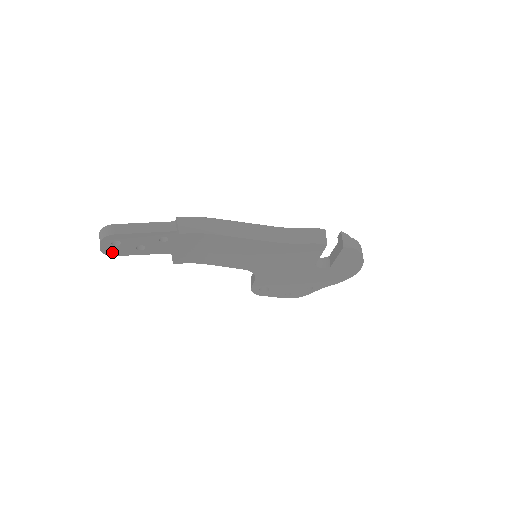
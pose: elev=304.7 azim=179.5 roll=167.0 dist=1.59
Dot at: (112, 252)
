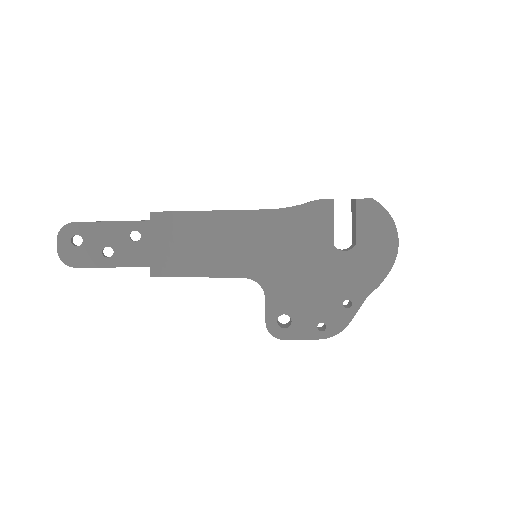
Dot at: (72, 259)
